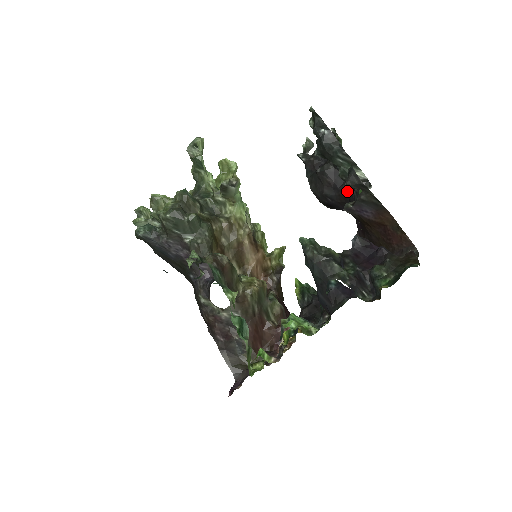
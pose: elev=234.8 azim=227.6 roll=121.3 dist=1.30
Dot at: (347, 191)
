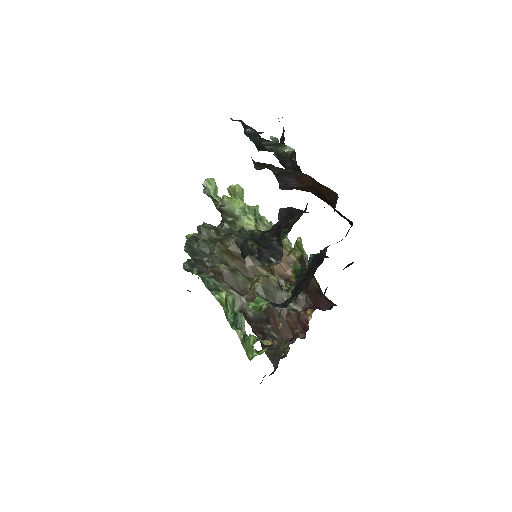
Dot at: (299, 168)
